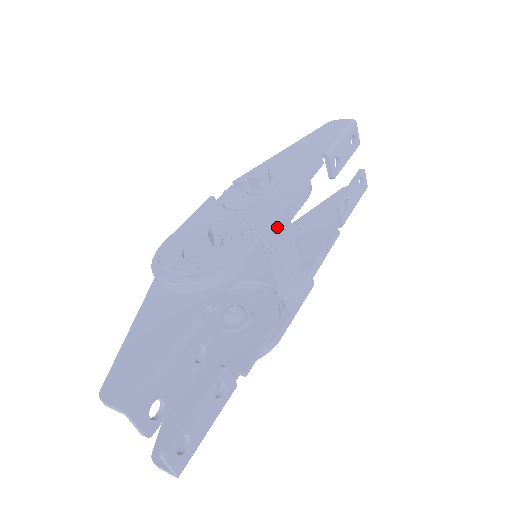
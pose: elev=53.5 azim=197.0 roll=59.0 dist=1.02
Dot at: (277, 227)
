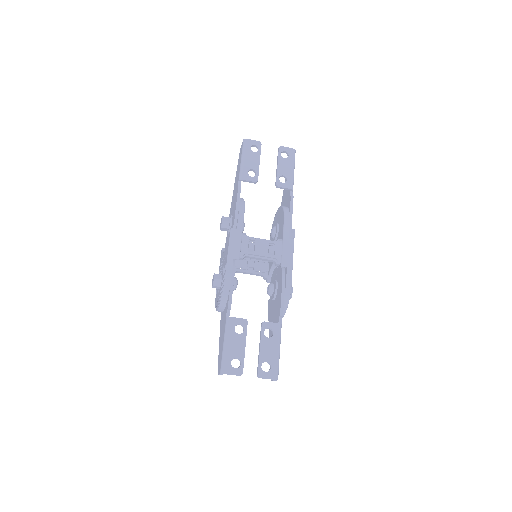
Dot at: (235, 246)
